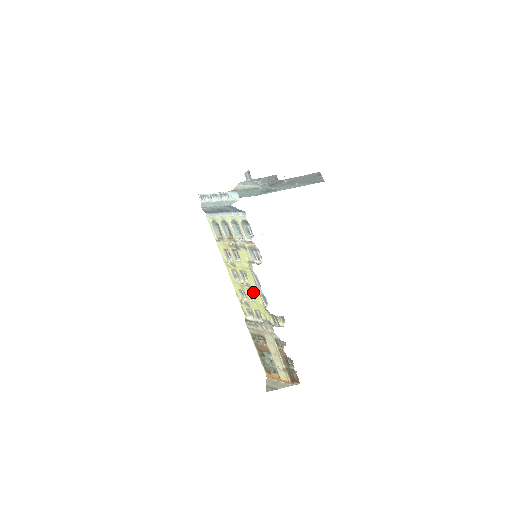
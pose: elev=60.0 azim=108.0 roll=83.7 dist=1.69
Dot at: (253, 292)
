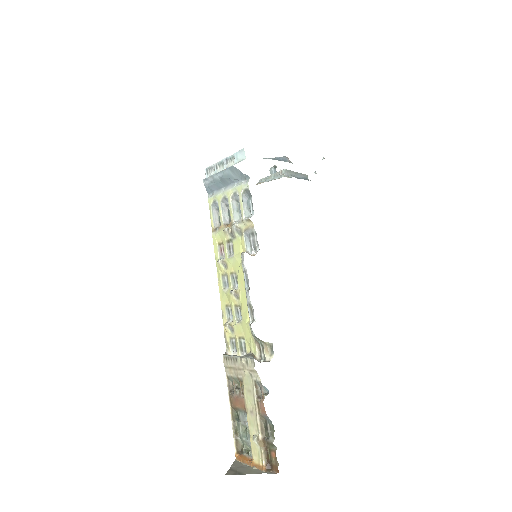
Dot at: (241, 306)
